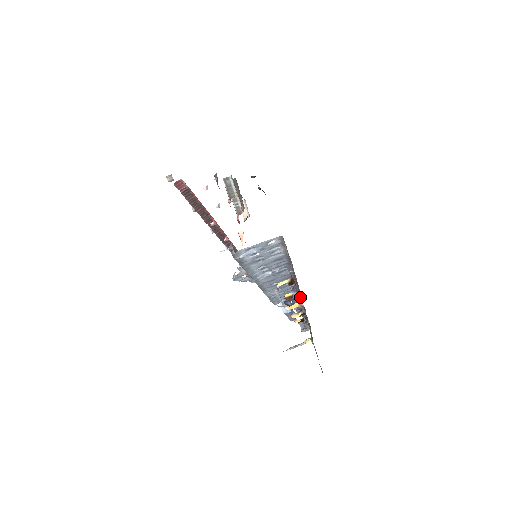
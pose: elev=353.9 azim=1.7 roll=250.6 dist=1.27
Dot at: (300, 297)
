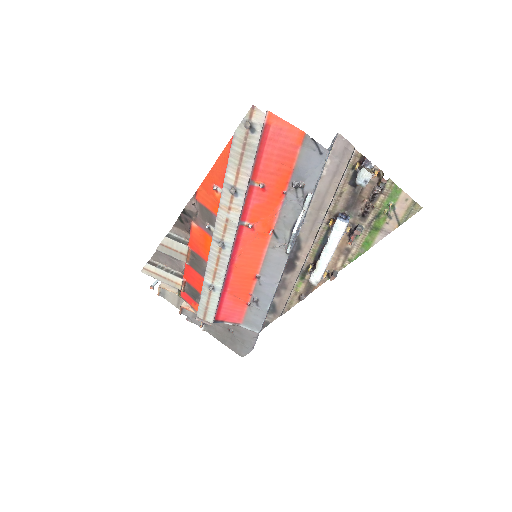
Dot at: (374, 166)
